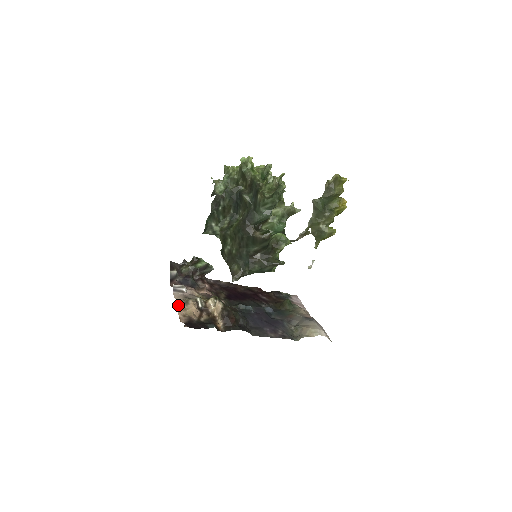
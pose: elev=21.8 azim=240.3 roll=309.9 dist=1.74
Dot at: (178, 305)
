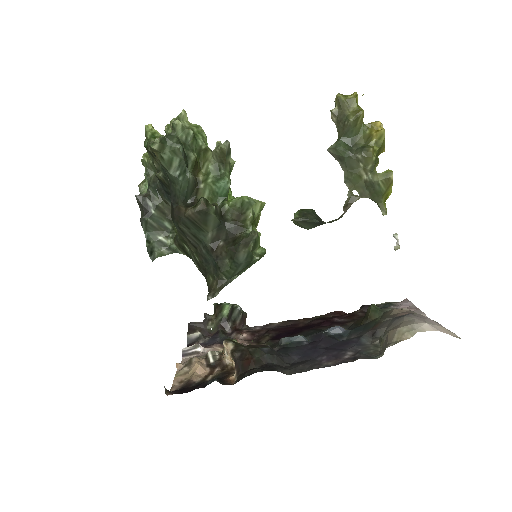
Dot at: (178, 371)
